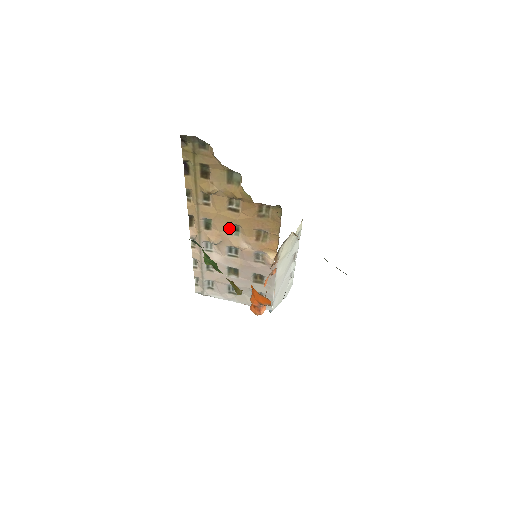
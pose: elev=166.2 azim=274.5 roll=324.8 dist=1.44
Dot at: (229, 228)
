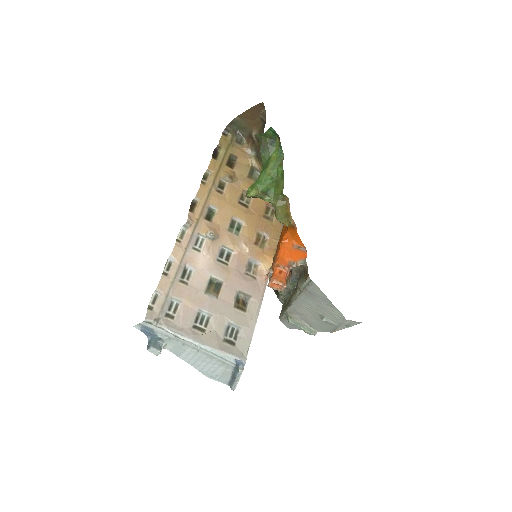
Dot at: (231, 225)
